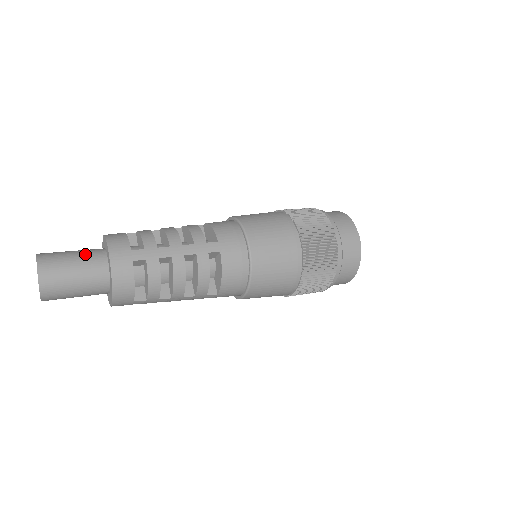
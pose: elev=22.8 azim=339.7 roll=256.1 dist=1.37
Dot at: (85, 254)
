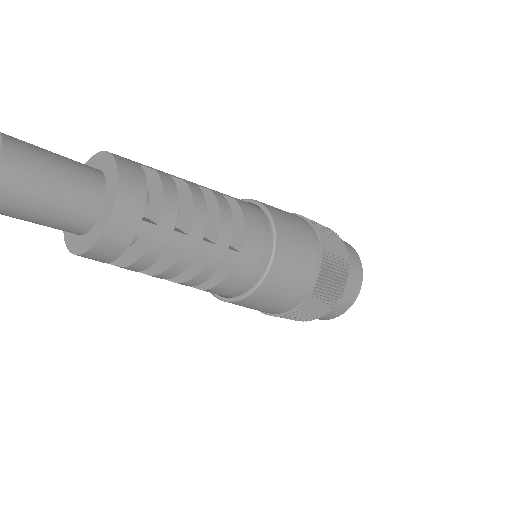
Dot at: (76, 182)
